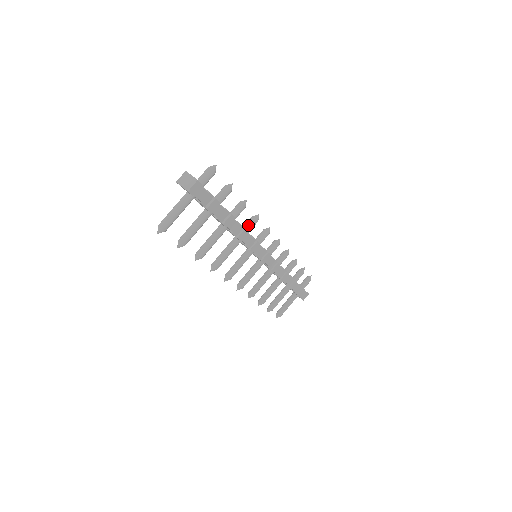
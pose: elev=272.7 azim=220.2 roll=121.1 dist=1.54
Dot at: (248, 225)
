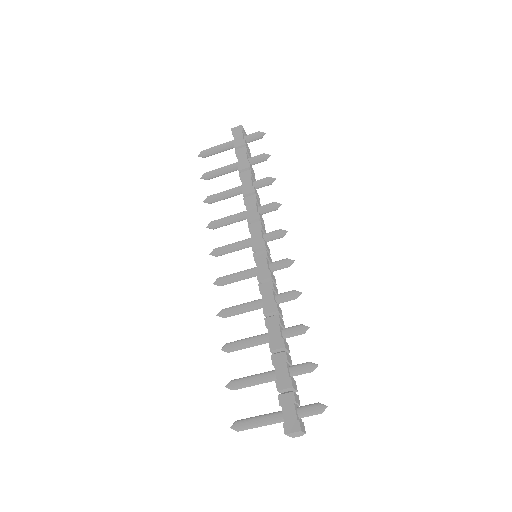
Dot at: occluded
